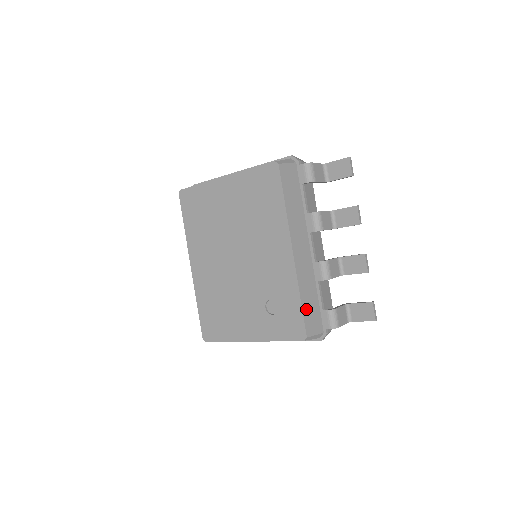
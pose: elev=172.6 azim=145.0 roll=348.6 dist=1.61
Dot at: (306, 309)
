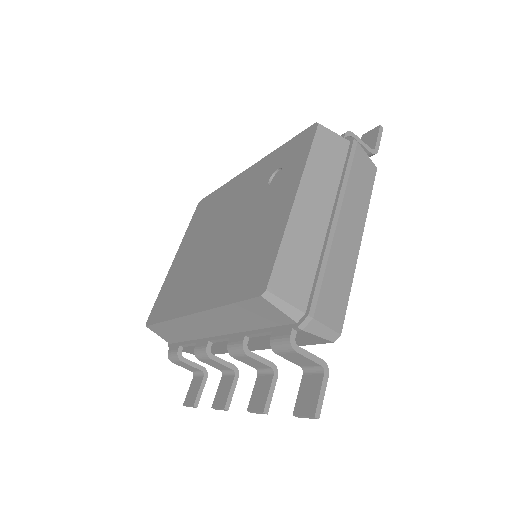
Dot at: occluded
